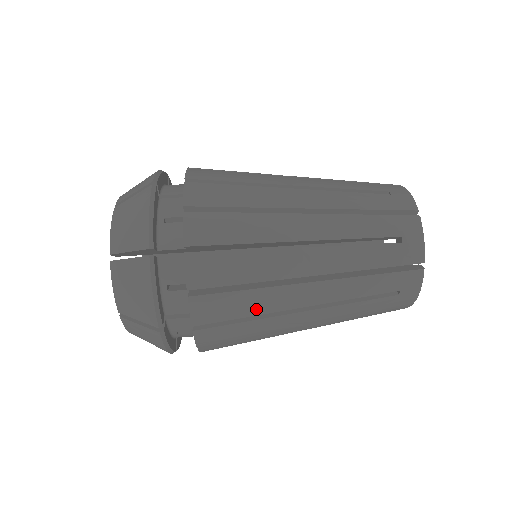
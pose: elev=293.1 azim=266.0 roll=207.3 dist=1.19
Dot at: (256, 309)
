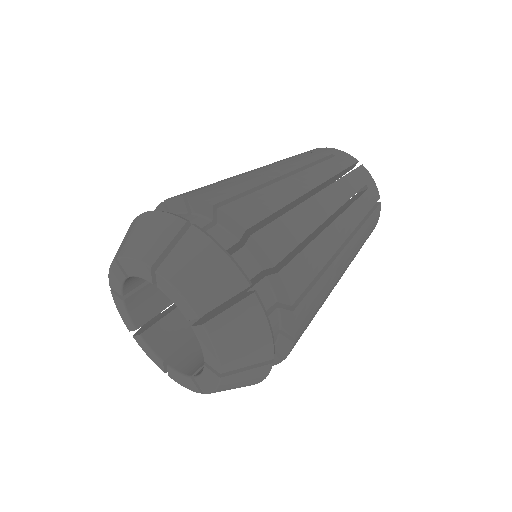
Dot at: (250, 184)
